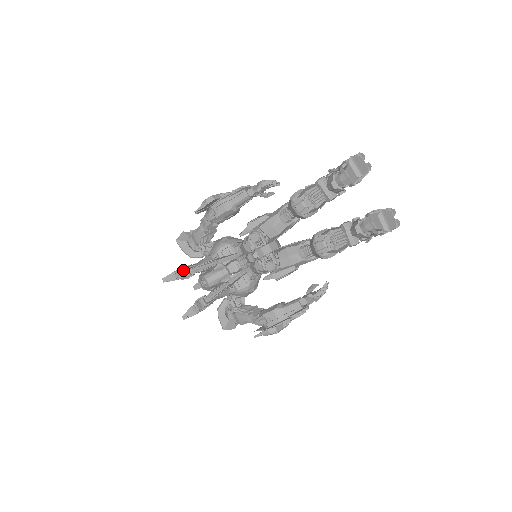
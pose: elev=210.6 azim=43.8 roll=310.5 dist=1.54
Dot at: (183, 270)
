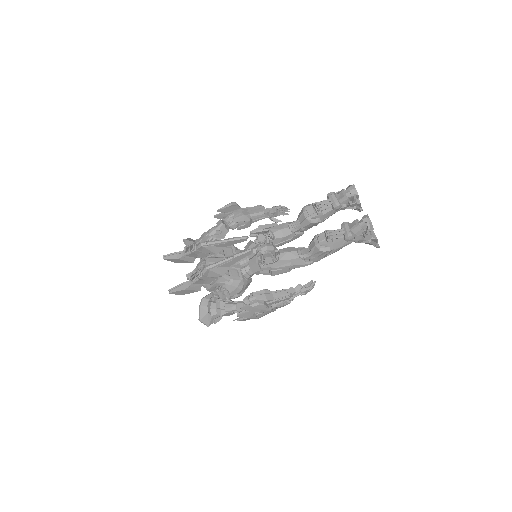
Dot at: (193, 243)
